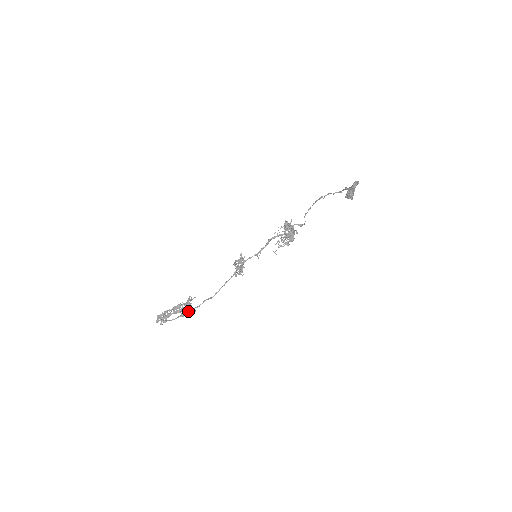
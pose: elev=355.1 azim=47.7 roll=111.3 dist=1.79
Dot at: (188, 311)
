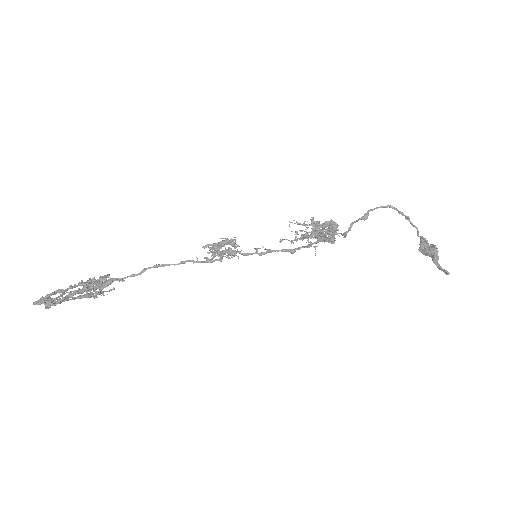
Dot at: (99, 285)
